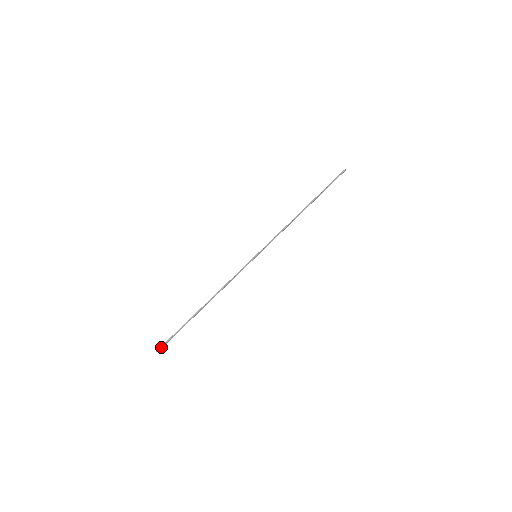
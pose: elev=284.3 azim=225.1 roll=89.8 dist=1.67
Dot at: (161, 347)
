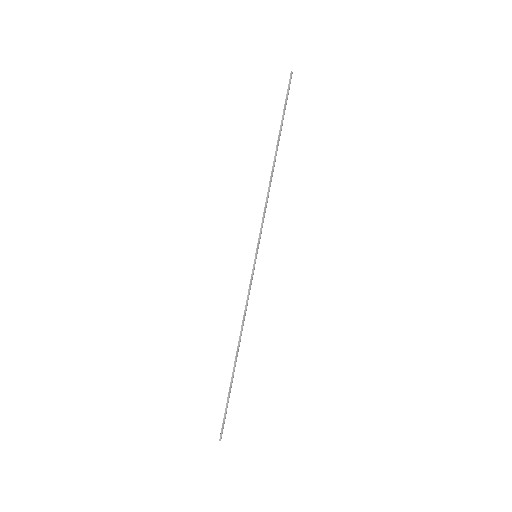
Dot at: (221, 433)
